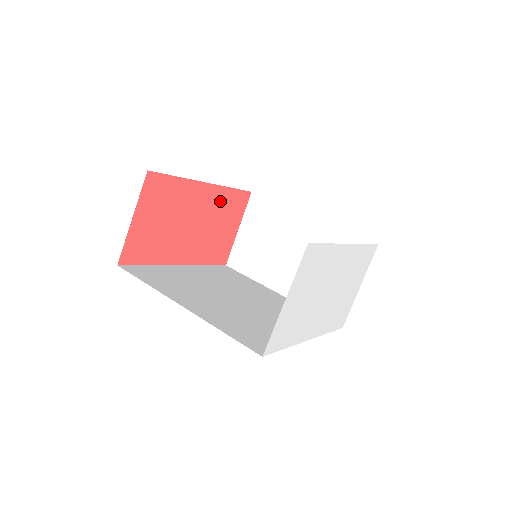
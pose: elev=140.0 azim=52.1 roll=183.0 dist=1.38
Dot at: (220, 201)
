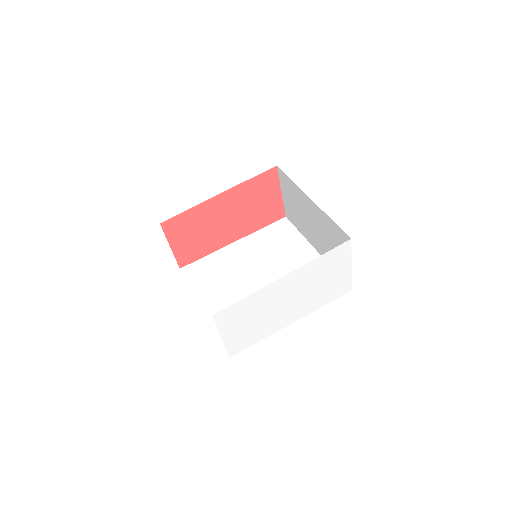
Dot at: (243, 193)
